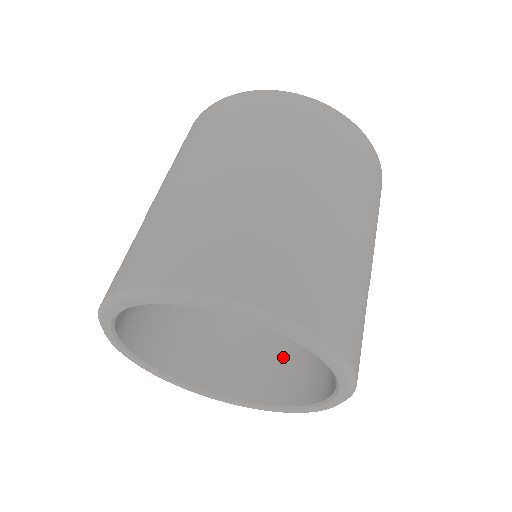
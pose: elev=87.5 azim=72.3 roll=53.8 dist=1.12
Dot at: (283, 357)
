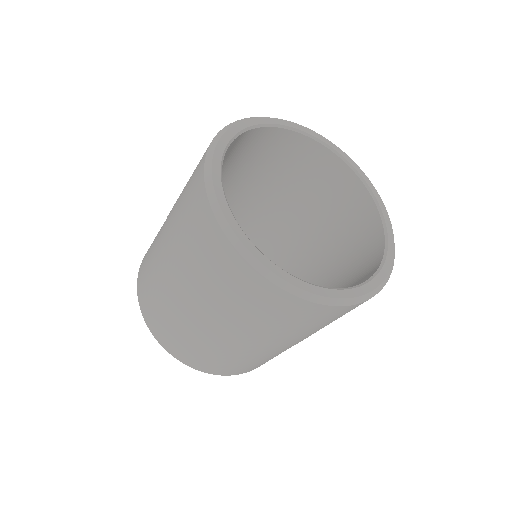
Dot at: (279, 252)
